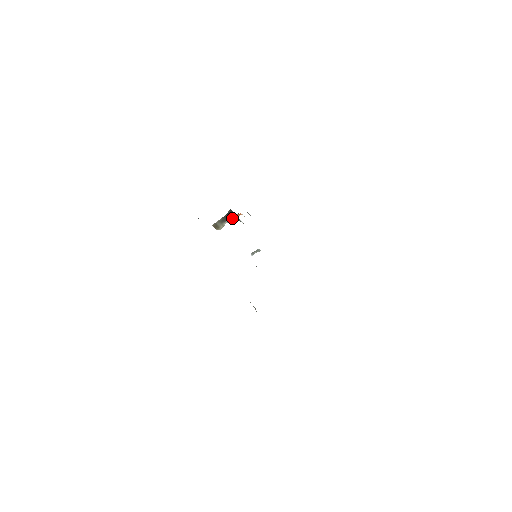
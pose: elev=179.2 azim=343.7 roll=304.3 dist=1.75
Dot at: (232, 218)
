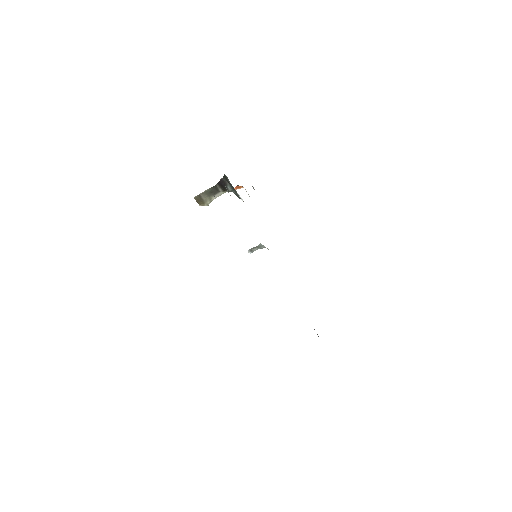
Dot at: (226, 190)
